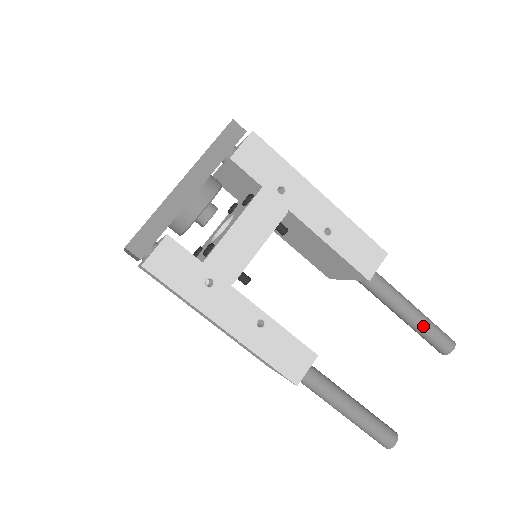
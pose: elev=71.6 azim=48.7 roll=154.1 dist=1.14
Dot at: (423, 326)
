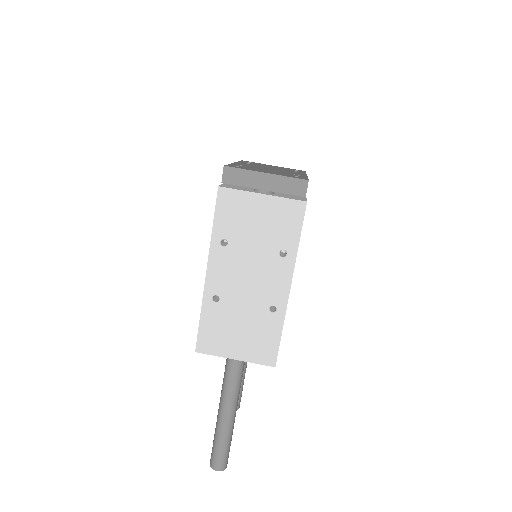
Dot at: occluded
